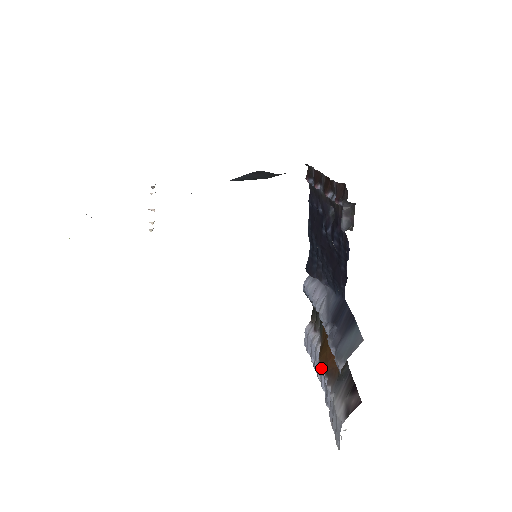
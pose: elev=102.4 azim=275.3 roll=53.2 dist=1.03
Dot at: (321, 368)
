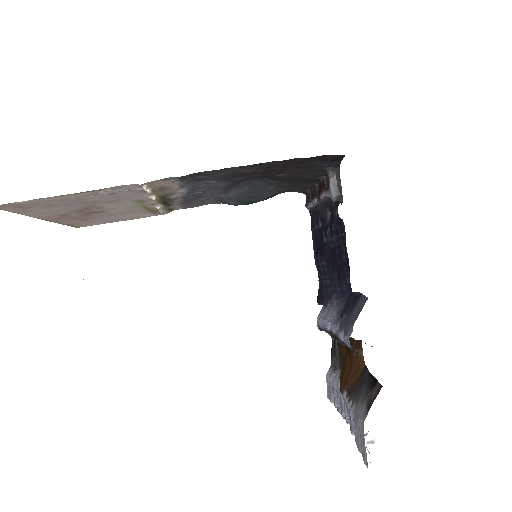
Dot at: (343, 399)
